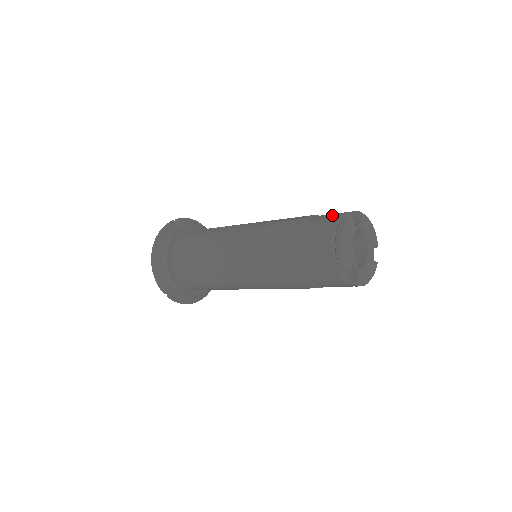
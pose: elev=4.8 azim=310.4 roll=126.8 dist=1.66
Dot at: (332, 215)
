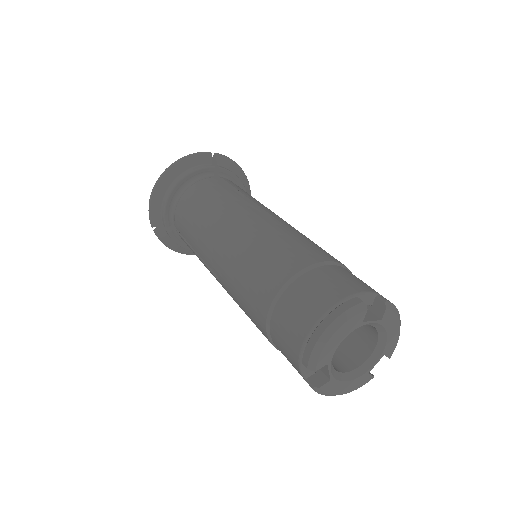
Dot at: (351, 282)
